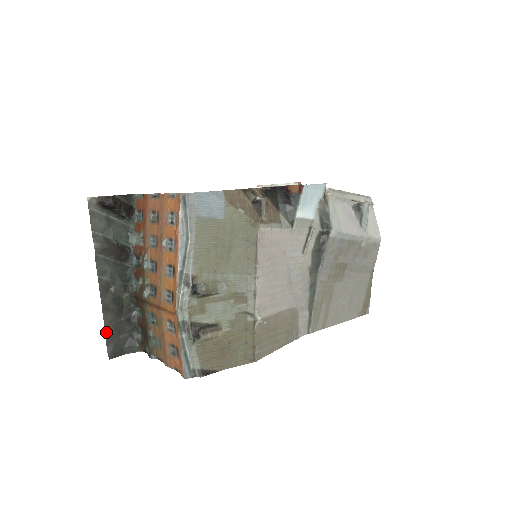
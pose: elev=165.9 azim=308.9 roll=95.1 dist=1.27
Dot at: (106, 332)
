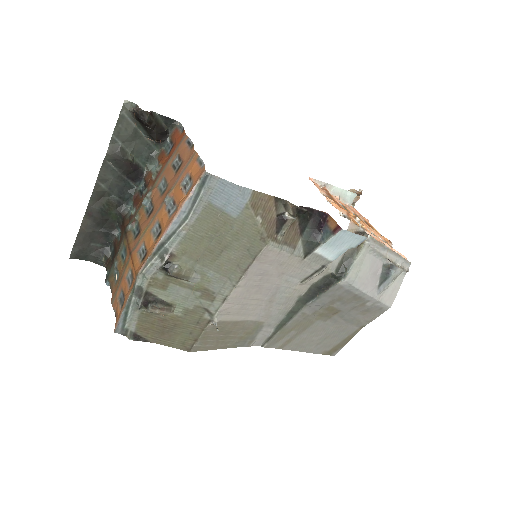
Dot at: (79, 234)
